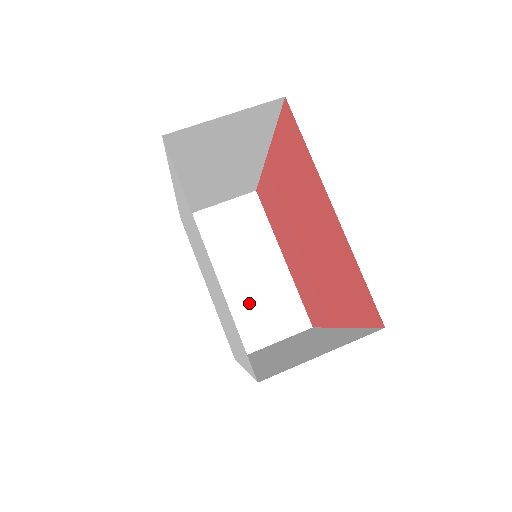
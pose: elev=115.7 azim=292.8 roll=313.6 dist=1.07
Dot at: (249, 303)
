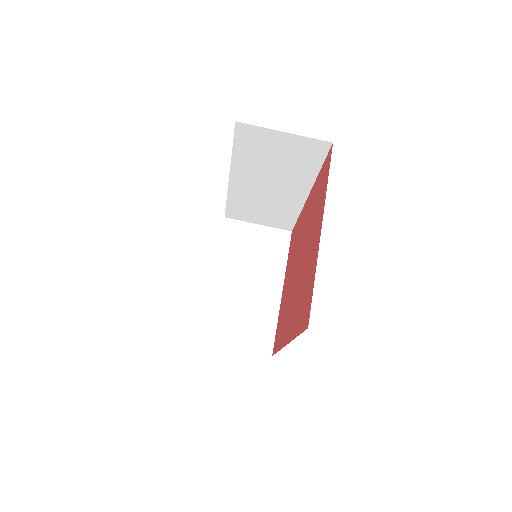
Dot at: (235, 307)
